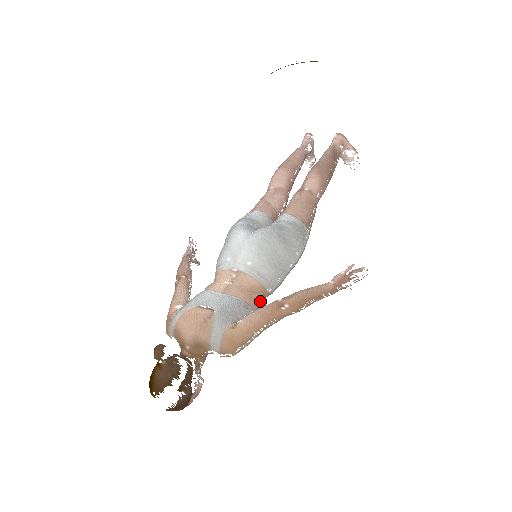
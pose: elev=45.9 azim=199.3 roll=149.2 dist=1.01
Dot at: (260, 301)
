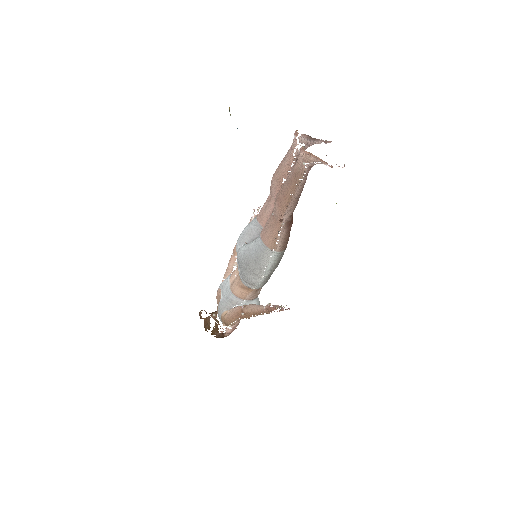
Dot at: (251, 294)
